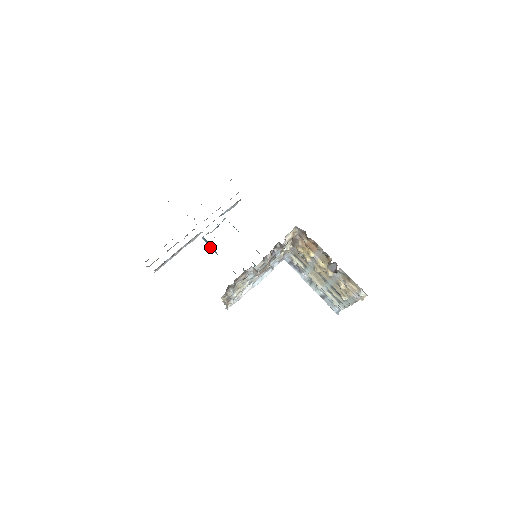
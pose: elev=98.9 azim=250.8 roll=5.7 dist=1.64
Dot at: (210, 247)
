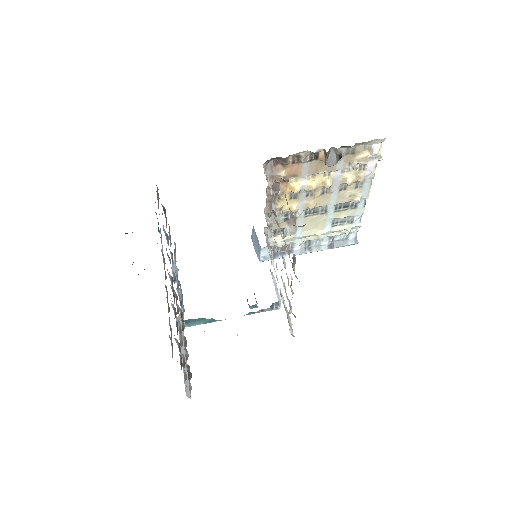
Dot at: (200, 324)
